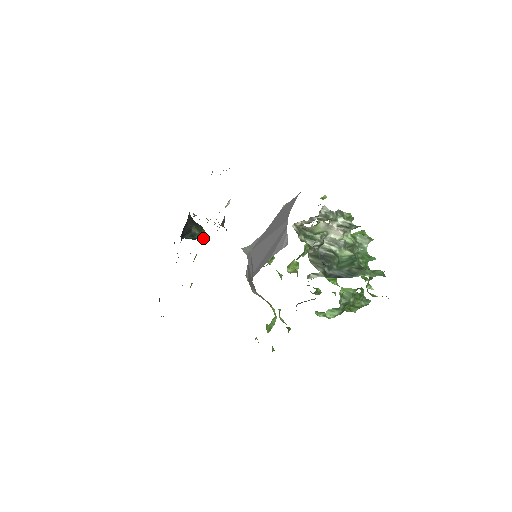
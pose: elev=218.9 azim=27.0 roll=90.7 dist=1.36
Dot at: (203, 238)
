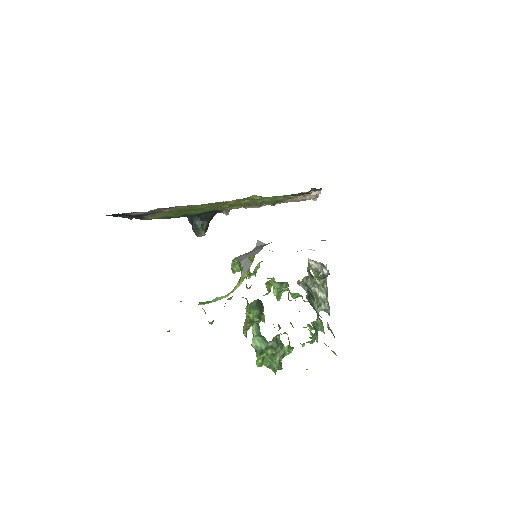
Dot at: (200, 235)
